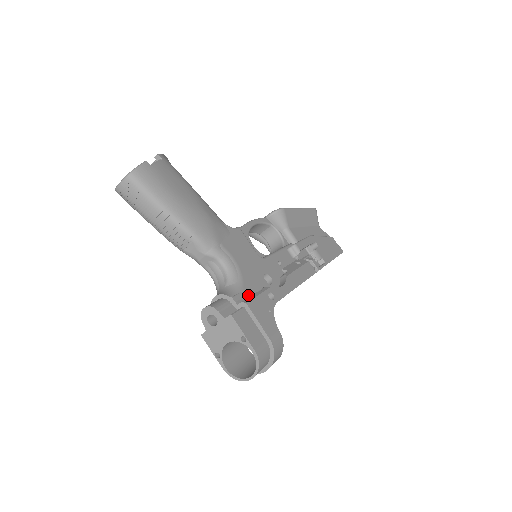
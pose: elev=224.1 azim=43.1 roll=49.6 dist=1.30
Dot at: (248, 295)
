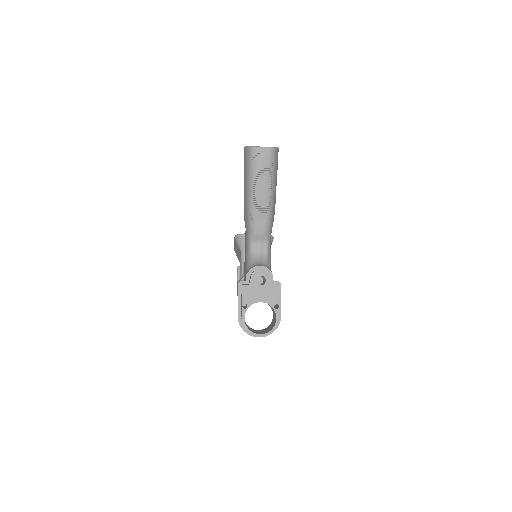
Dot at: occluded
